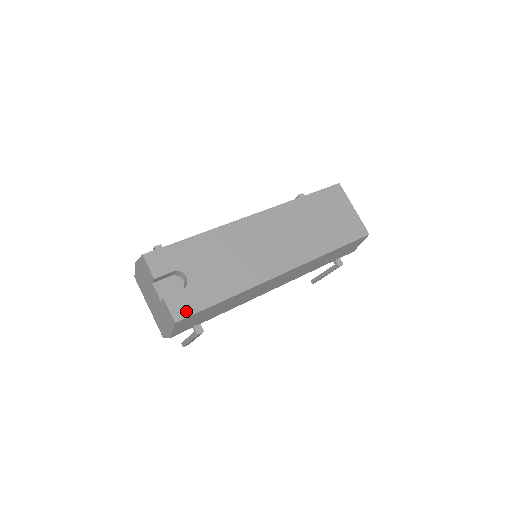
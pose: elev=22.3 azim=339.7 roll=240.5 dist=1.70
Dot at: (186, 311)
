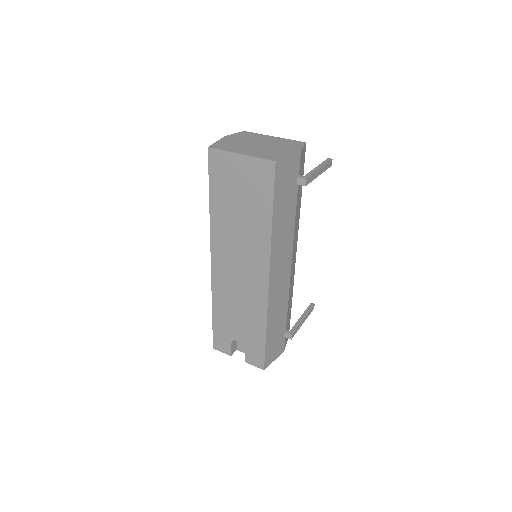
Dot at: (260, 360)
